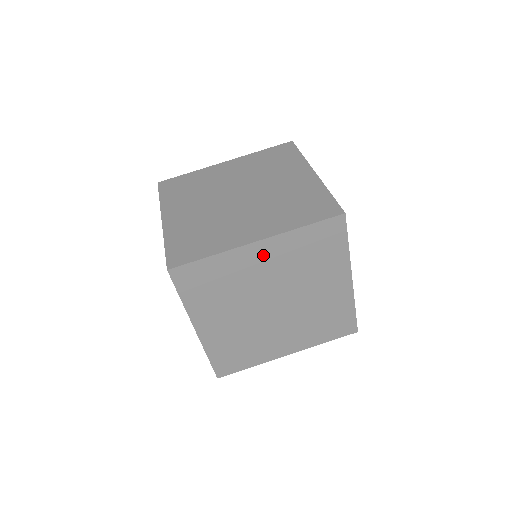
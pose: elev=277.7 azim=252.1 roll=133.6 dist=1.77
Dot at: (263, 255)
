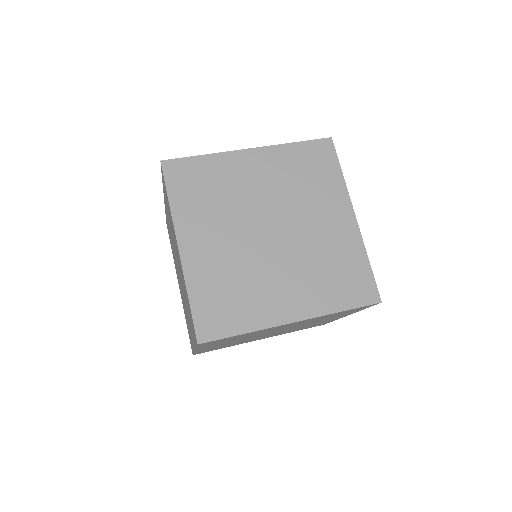
Dot at: (256, 165)
